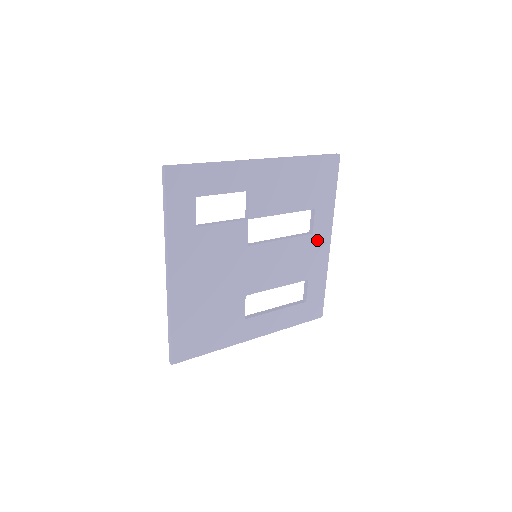
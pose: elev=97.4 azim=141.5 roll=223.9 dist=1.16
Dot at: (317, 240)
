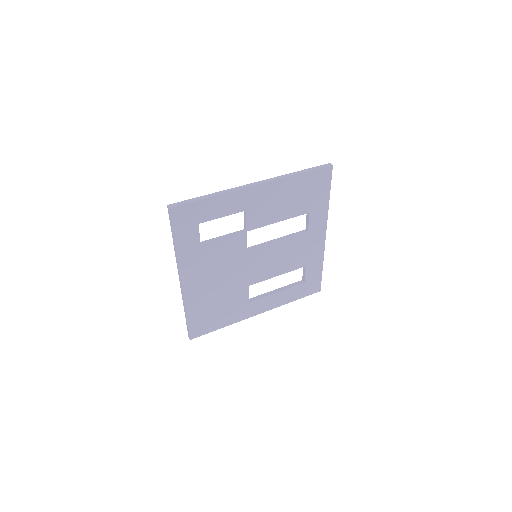
Dot at: (313, 236)
